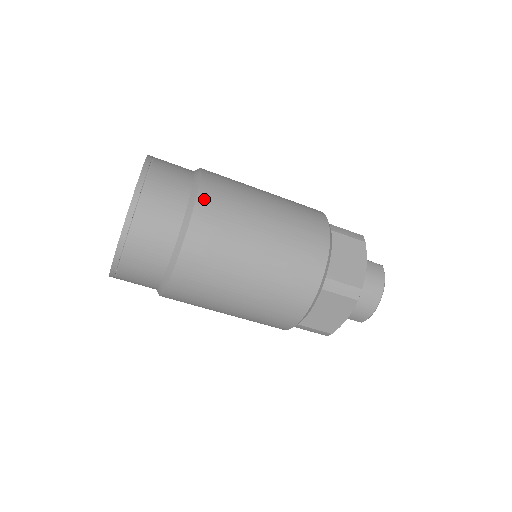
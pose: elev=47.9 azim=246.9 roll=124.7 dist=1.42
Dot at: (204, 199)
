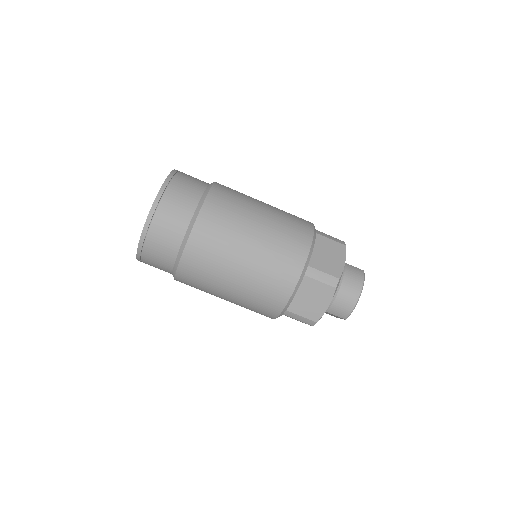
Dot at: (213, 196)
